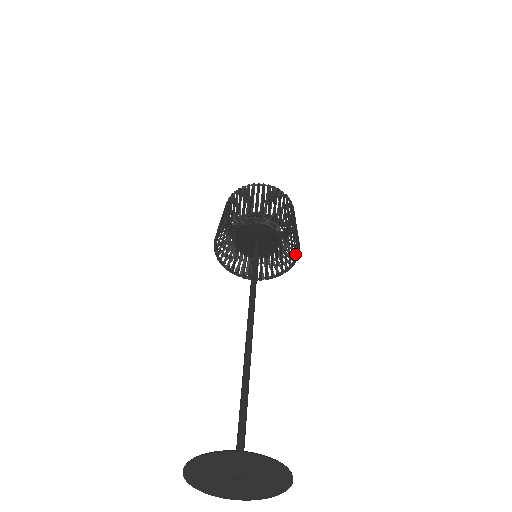
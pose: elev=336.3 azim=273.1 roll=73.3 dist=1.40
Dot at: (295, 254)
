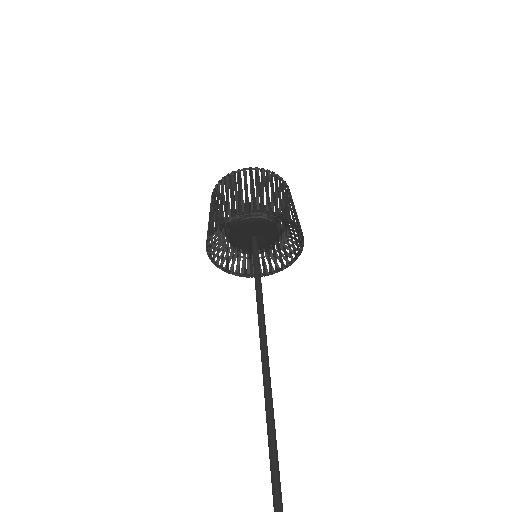
Dot at: (297, 247)
